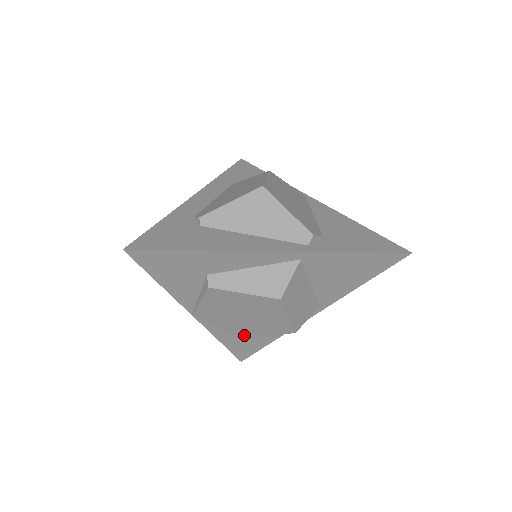
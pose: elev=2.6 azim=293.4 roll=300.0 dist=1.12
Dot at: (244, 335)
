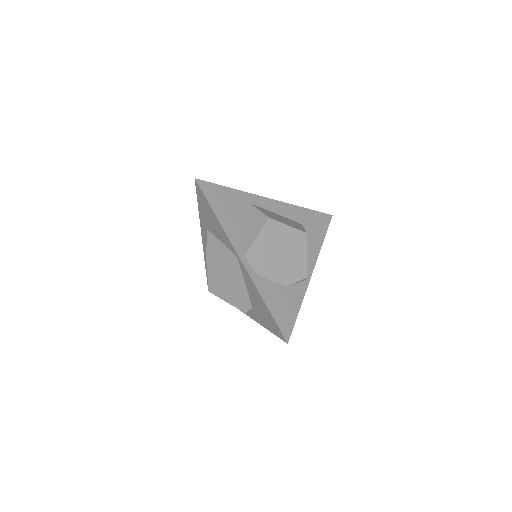
Dot at: occluded
